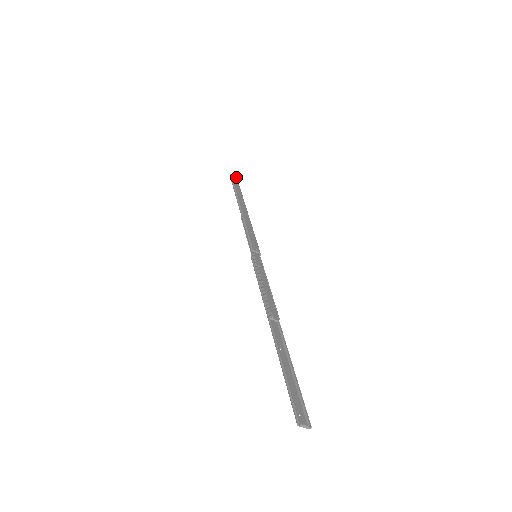
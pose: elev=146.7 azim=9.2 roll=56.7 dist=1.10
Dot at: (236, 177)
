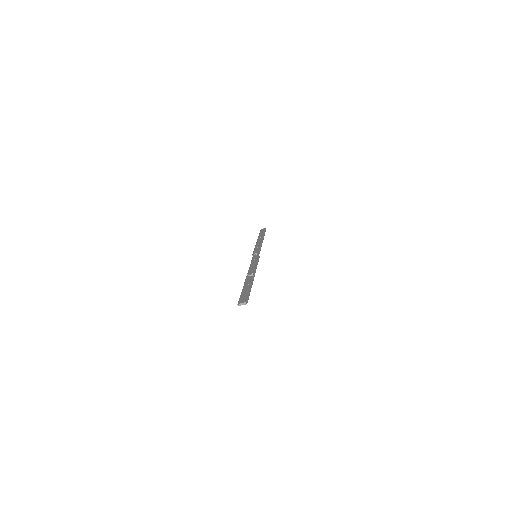
Dot at: (265, 228)
